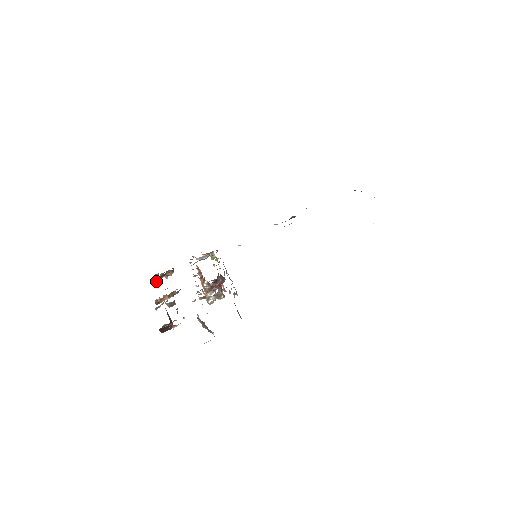
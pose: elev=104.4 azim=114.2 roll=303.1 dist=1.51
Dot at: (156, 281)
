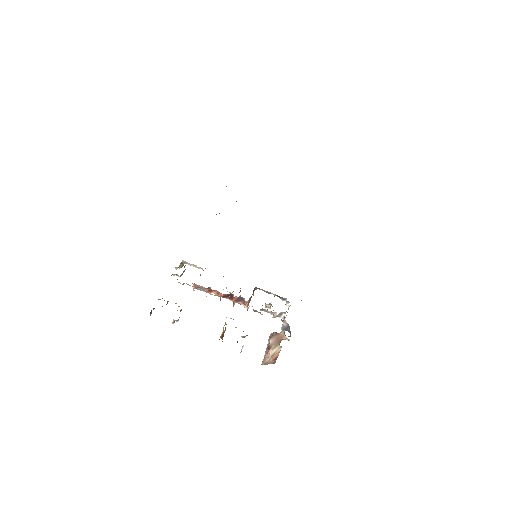
Dot at: (178, 320)
